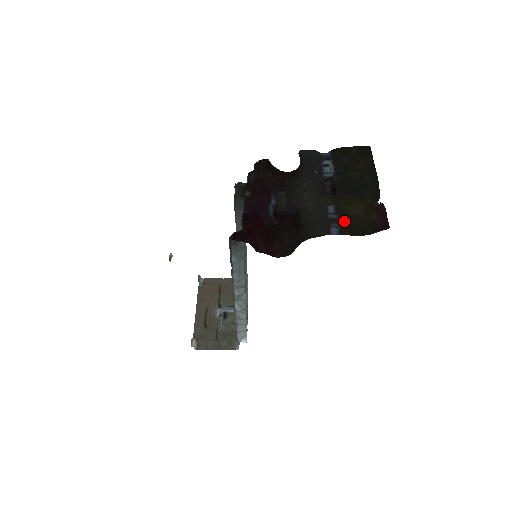
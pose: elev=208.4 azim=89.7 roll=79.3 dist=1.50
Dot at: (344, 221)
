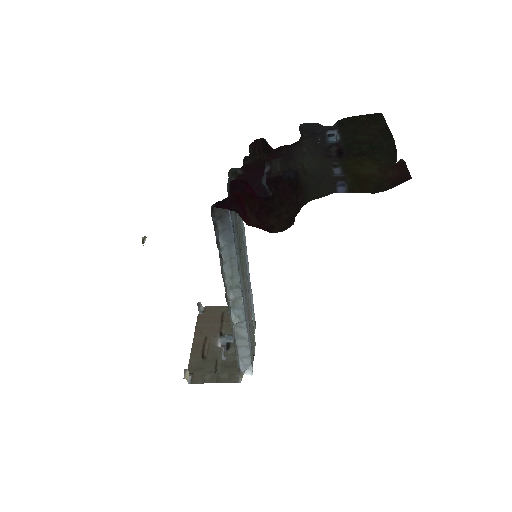
Dot at: (353, 178)
